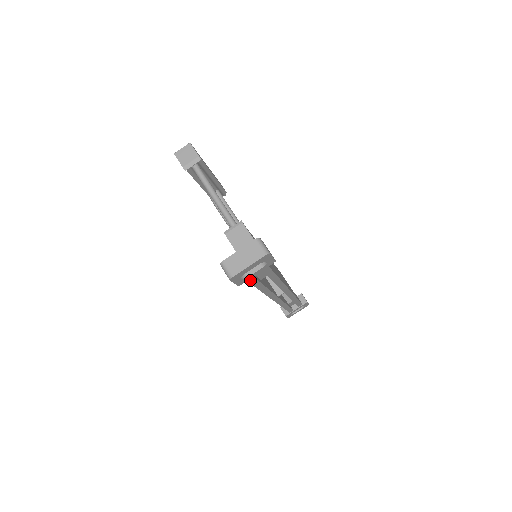
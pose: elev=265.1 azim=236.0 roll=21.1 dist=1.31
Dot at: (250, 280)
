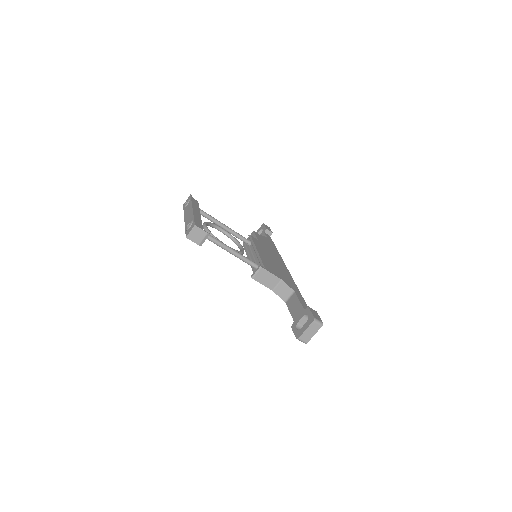
Dot at: occluded
